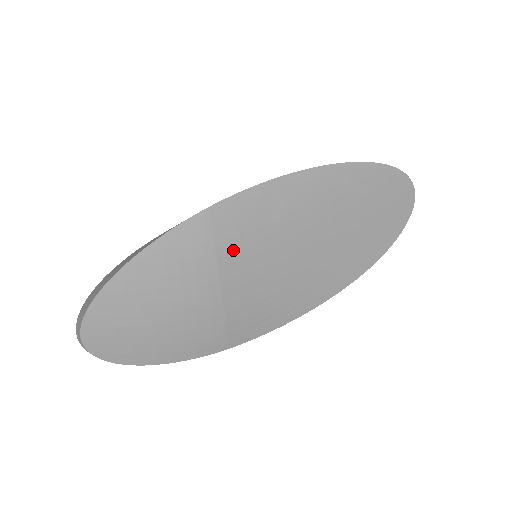
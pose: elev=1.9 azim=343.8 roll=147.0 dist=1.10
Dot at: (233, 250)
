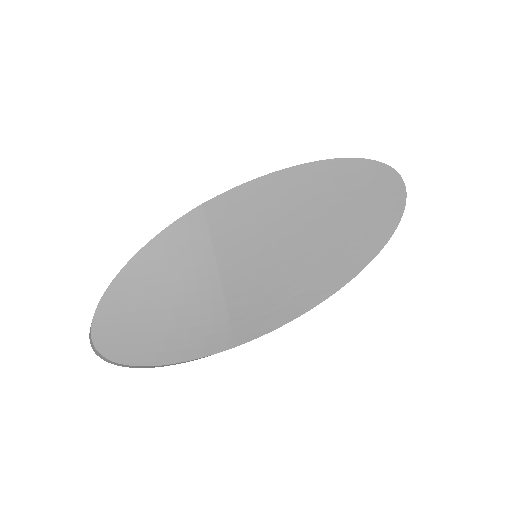
Dot at: (229, 244)
